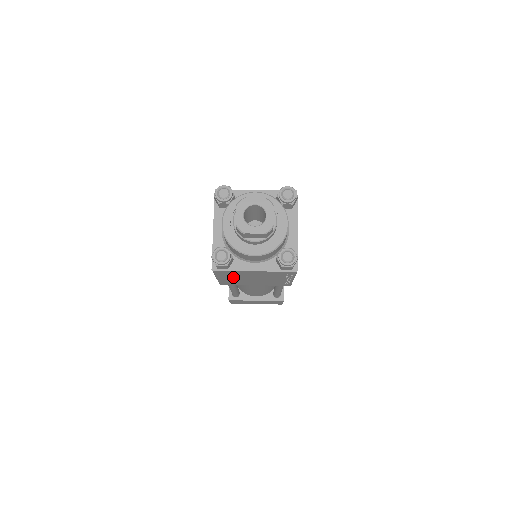
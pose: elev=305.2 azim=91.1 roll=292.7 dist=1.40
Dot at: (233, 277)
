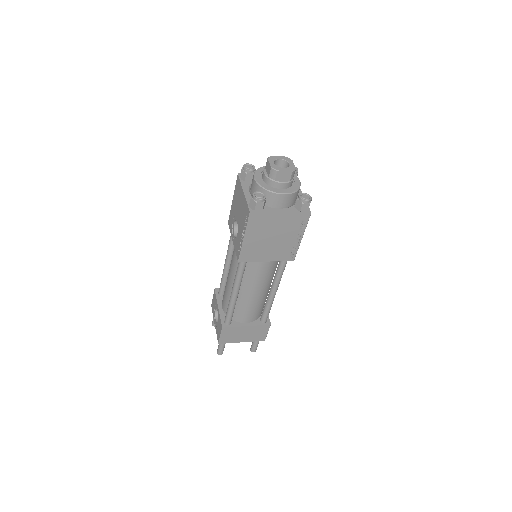
Dot at: (258, 234)
